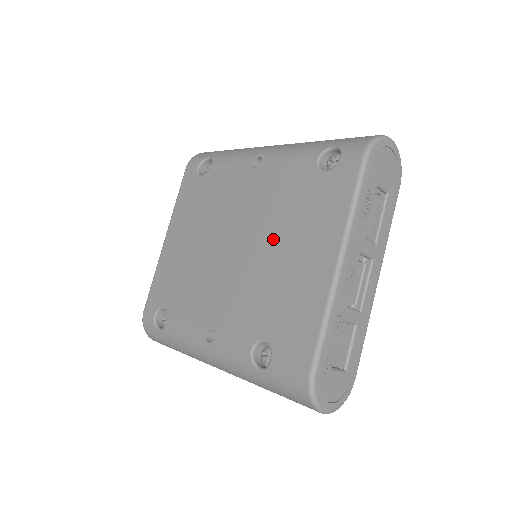
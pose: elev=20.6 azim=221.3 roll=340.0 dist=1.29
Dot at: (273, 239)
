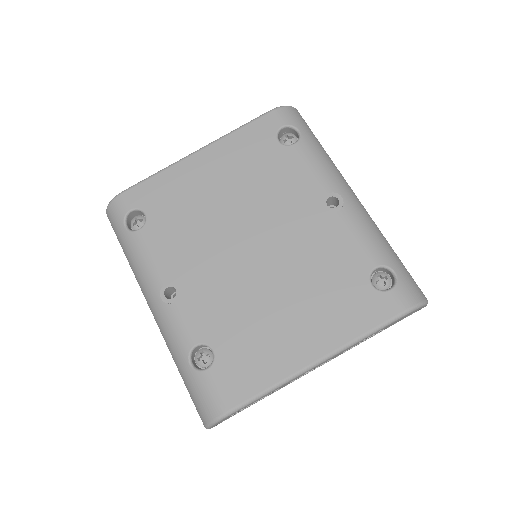
Dot at: (288, 283)
